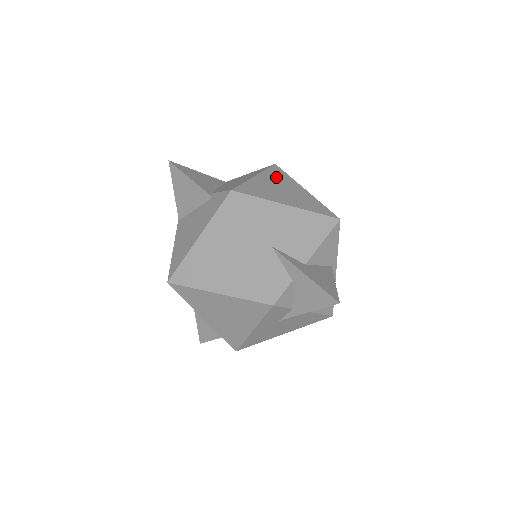
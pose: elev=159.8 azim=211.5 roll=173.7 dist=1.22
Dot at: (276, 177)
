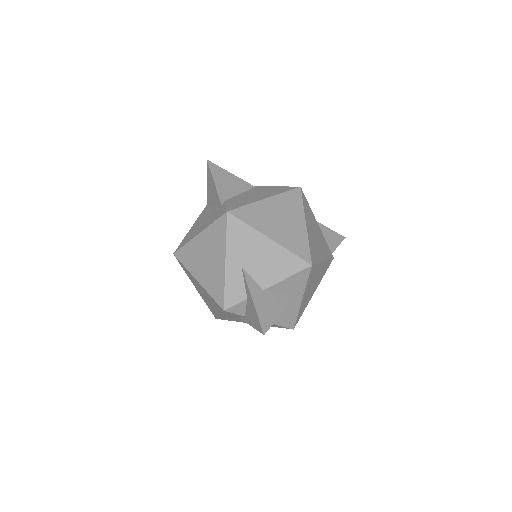
Dot at: (287, 203)
